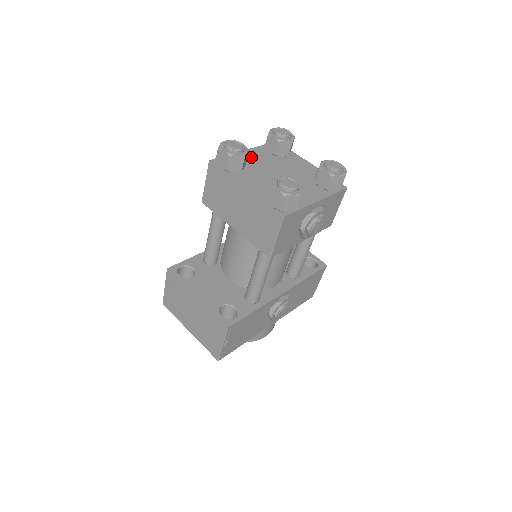
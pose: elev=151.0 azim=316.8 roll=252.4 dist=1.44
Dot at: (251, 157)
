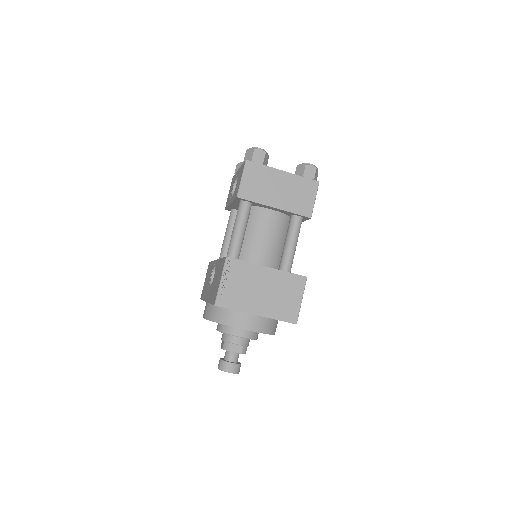
Dot at: occluded
